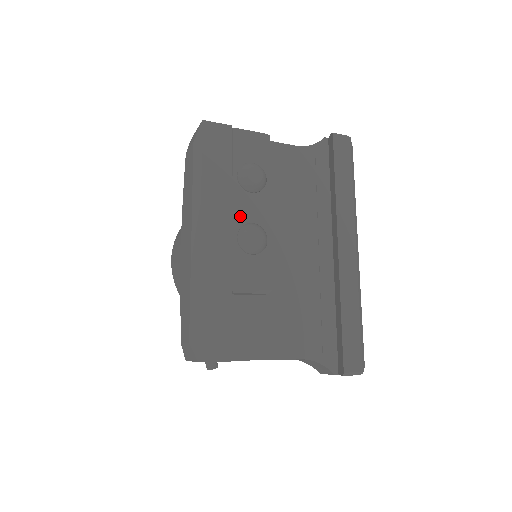
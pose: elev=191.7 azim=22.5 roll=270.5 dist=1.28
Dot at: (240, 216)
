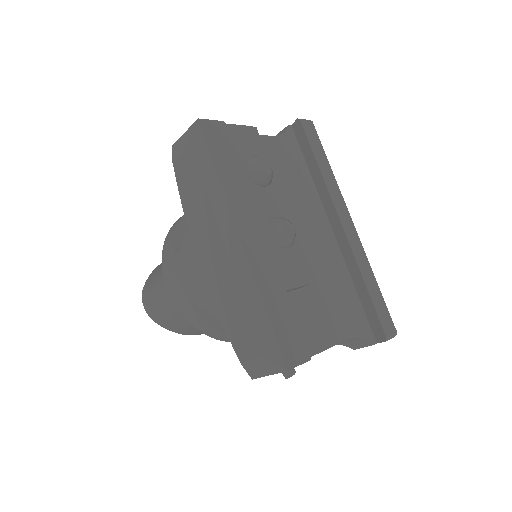
Dot at: (264, 212)
